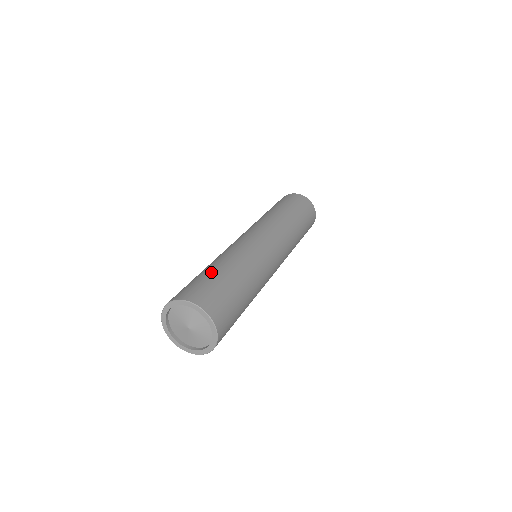
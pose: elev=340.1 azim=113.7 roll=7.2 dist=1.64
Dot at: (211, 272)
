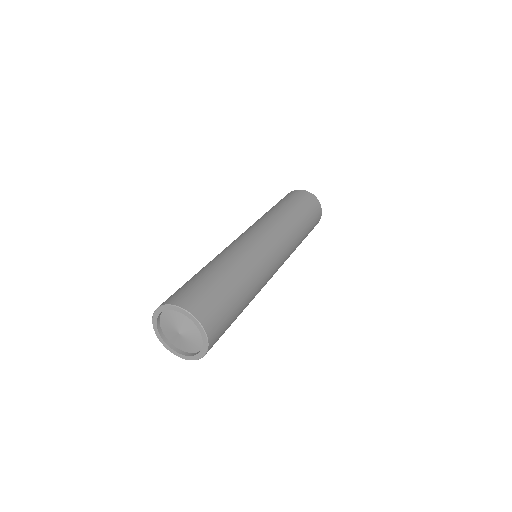
Dot at: (211, 276)
